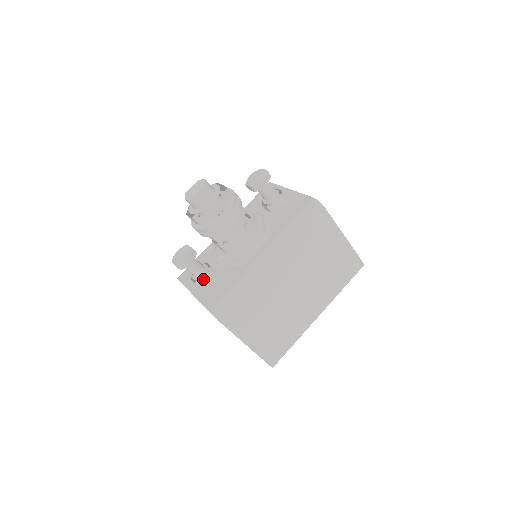
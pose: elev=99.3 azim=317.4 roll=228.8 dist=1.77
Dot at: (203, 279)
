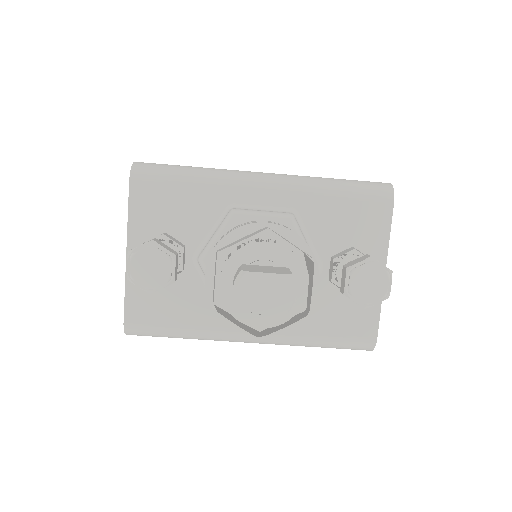
Dot at: occluded
